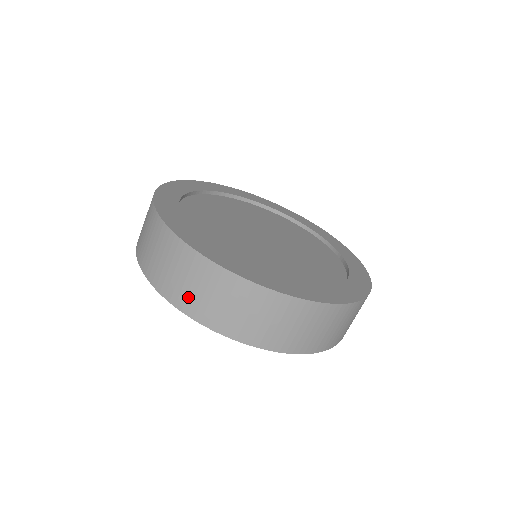
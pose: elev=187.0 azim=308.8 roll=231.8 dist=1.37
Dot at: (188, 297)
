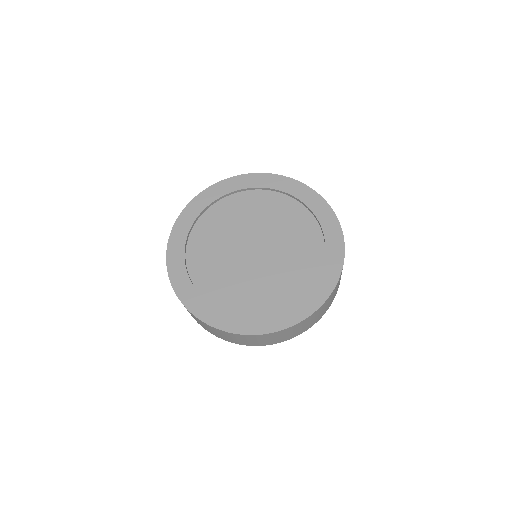
Dot at: occluded
